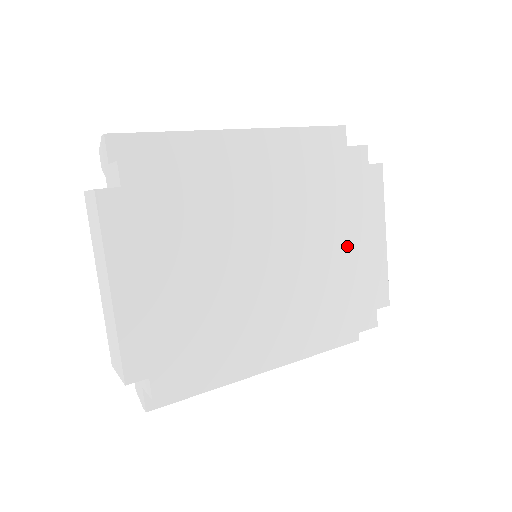
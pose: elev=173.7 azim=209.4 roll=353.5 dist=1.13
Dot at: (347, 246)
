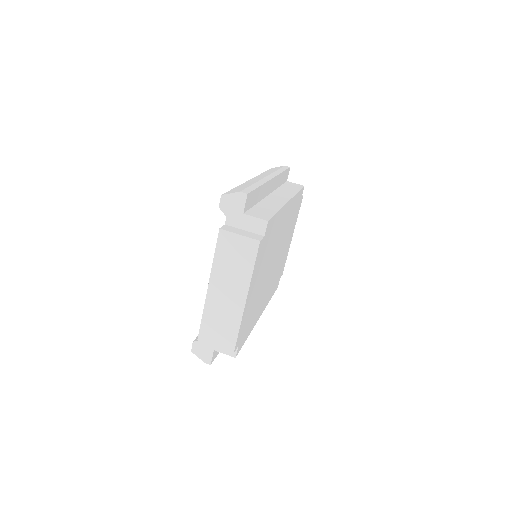
Dot at: (286, 246)
